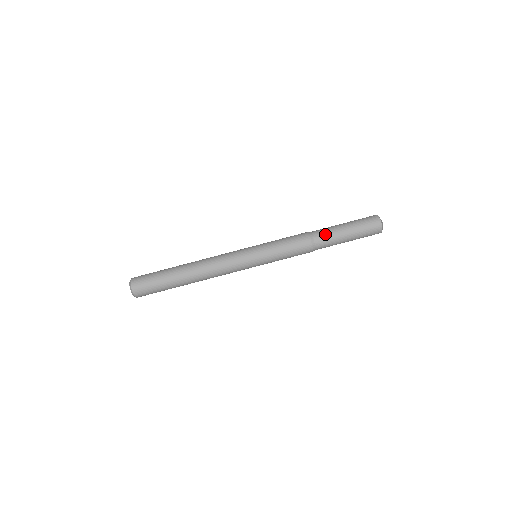
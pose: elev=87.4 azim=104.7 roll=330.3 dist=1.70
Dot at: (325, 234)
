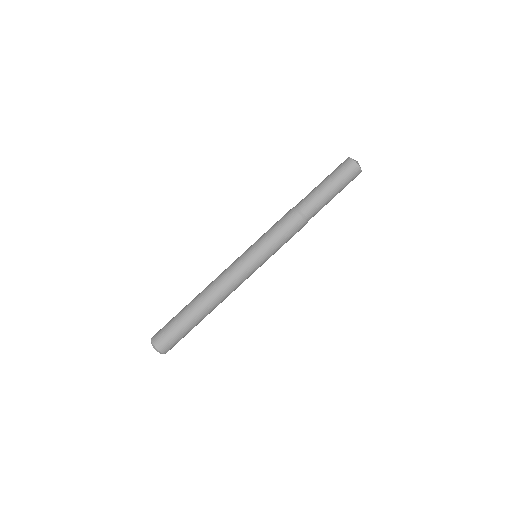
Dot at: (315, 207)
